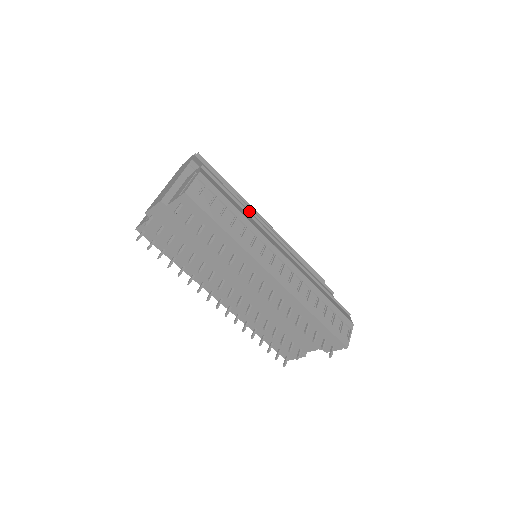
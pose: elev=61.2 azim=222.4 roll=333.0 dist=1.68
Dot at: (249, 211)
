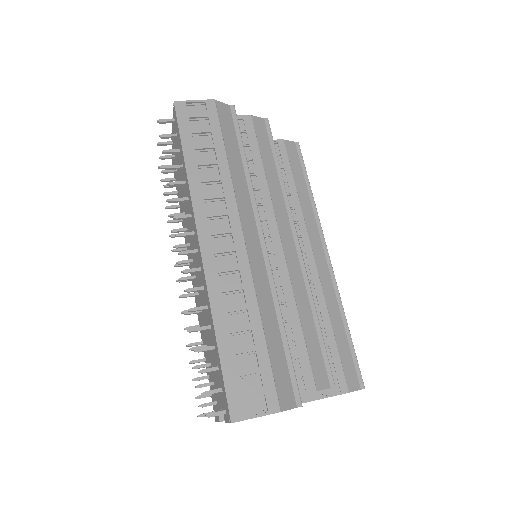
Dot at: (283, 203)
